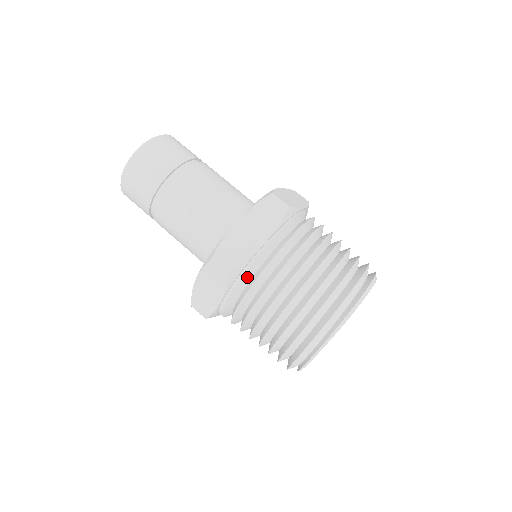
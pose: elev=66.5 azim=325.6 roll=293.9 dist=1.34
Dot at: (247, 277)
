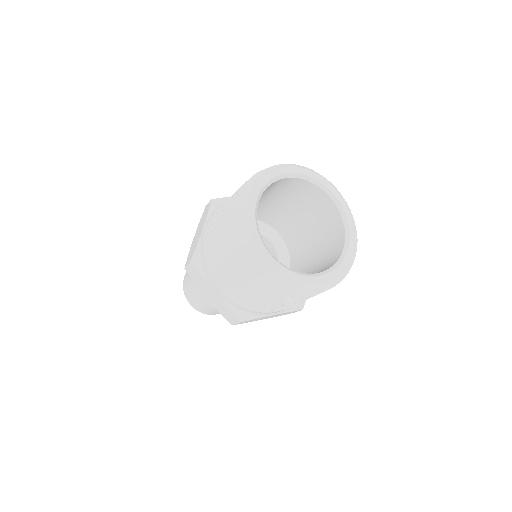
Dot at: occluded
